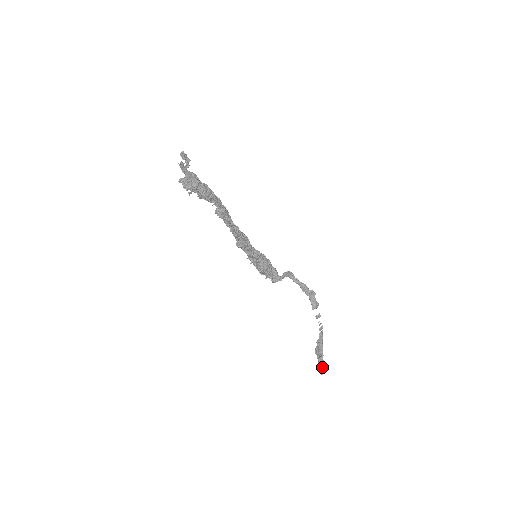
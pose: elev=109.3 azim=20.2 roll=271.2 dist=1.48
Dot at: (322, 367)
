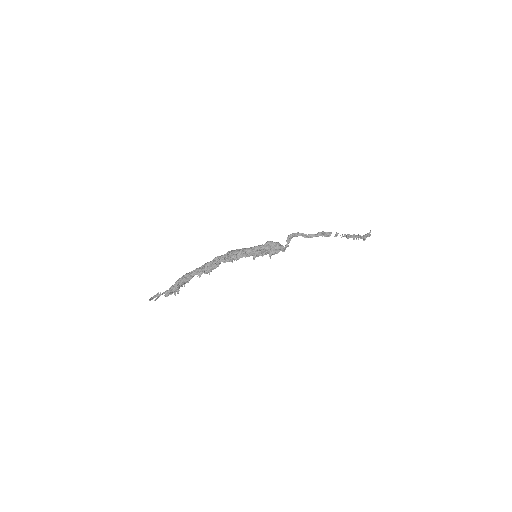
Dot at: (364, 240)
